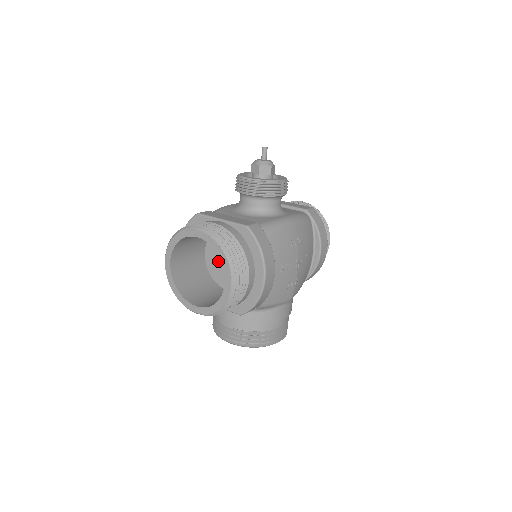
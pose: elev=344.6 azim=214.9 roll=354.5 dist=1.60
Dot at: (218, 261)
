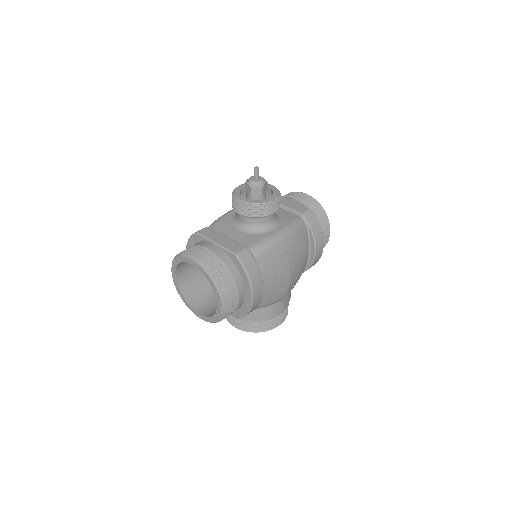
Dot at: occluded
